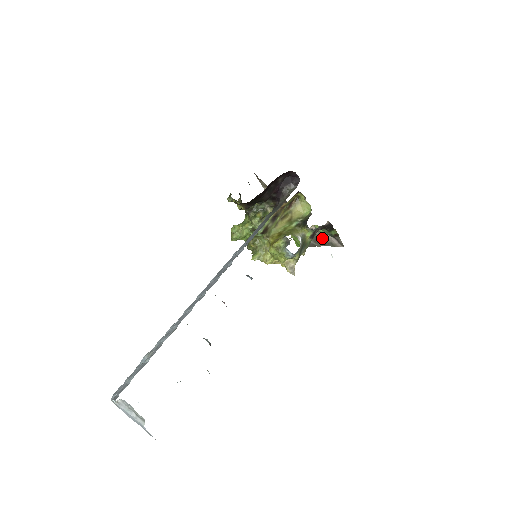
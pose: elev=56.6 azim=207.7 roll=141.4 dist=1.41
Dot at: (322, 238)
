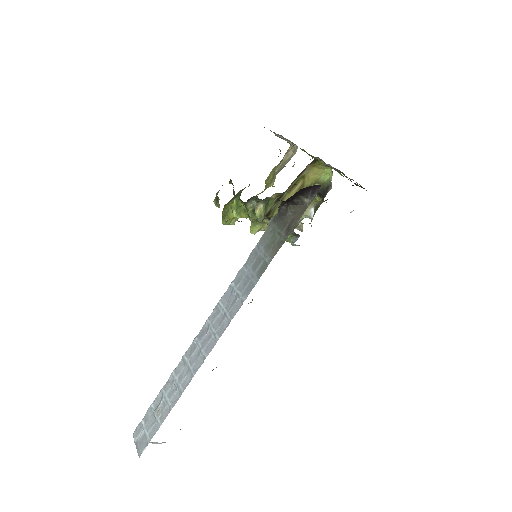
Dot at: occluded
